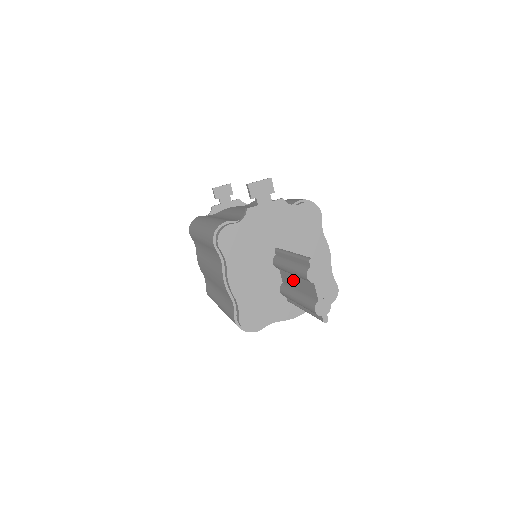
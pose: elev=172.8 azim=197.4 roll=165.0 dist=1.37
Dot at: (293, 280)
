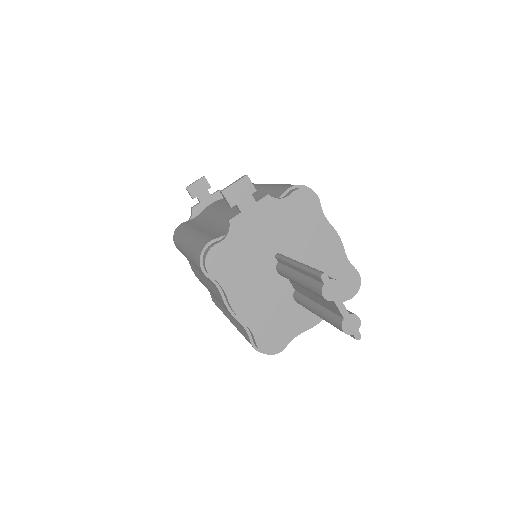
Dot at: (306, 291)
